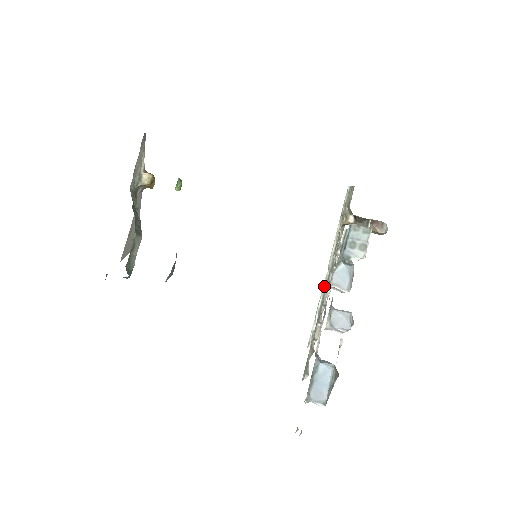
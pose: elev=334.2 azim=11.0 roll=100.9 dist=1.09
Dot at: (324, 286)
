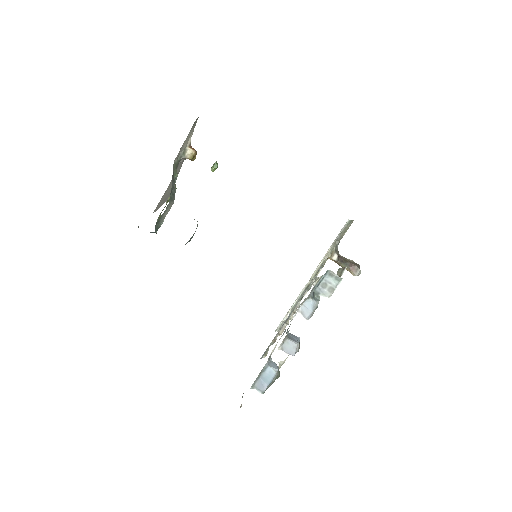
Dot at: (302, 291)
